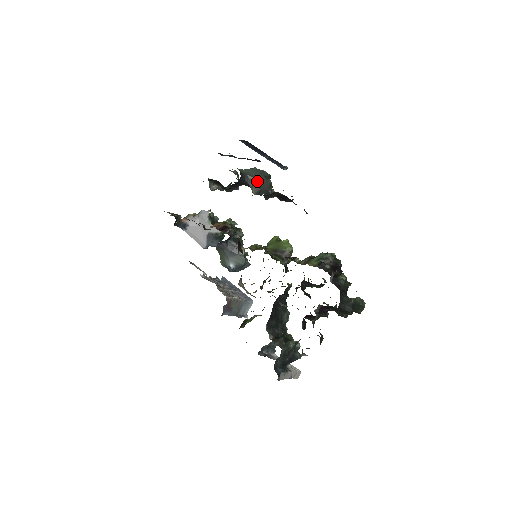
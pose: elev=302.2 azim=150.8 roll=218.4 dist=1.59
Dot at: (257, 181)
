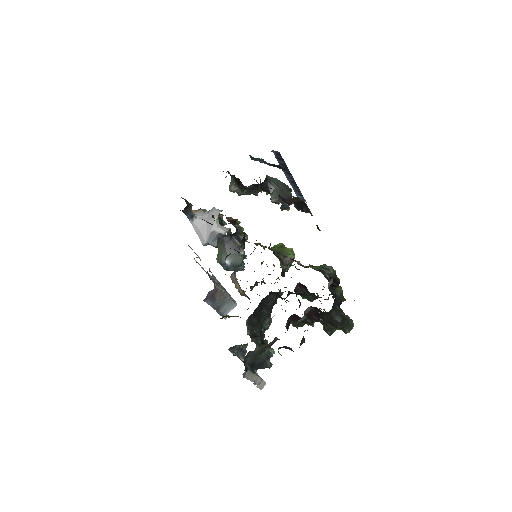
Dot at: (278, 190)
